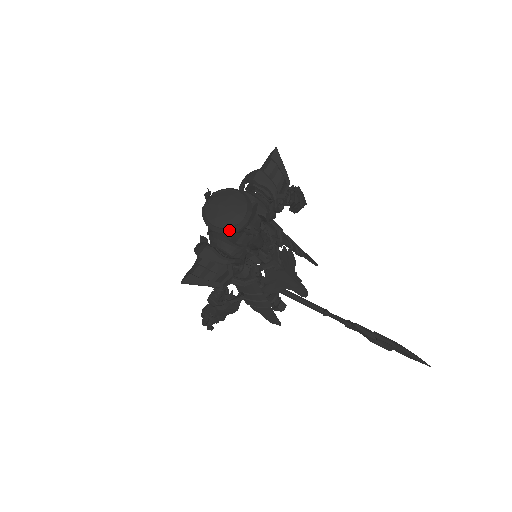
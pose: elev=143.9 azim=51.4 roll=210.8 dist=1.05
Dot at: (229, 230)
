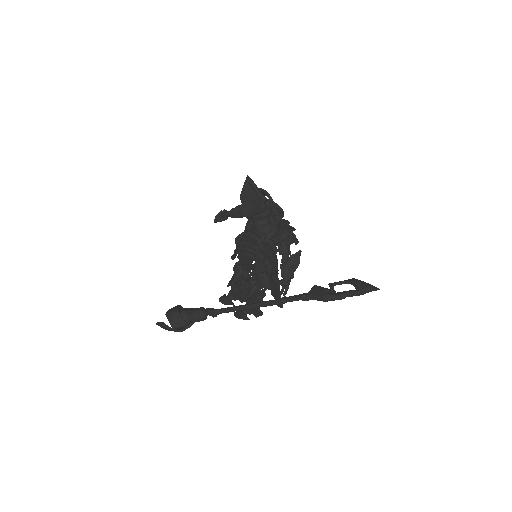
Dot at: occluded
